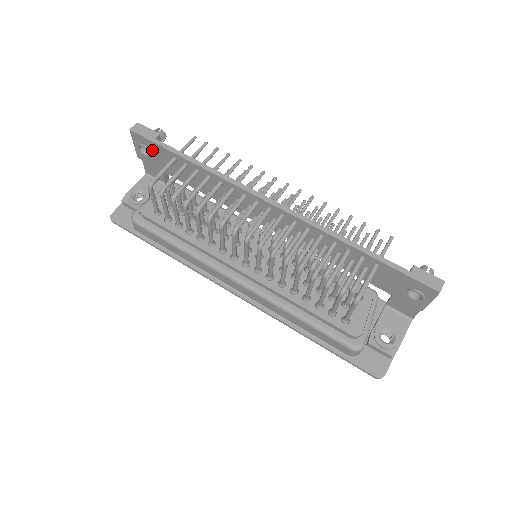
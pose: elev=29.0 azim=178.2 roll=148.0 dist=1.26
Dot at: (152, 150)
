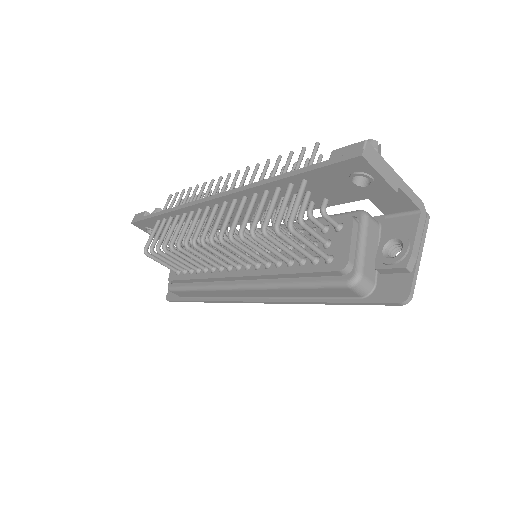
Dot at: (151, 227)
